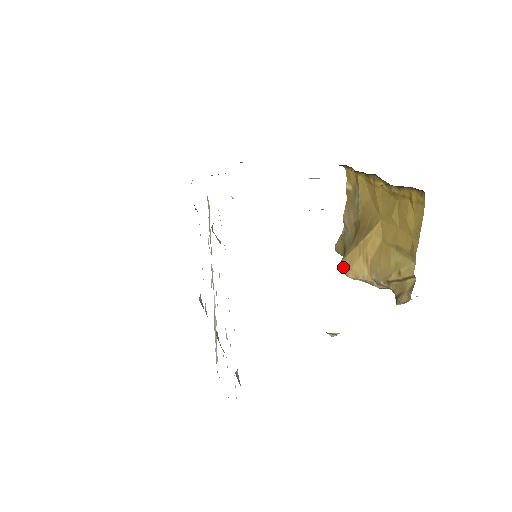
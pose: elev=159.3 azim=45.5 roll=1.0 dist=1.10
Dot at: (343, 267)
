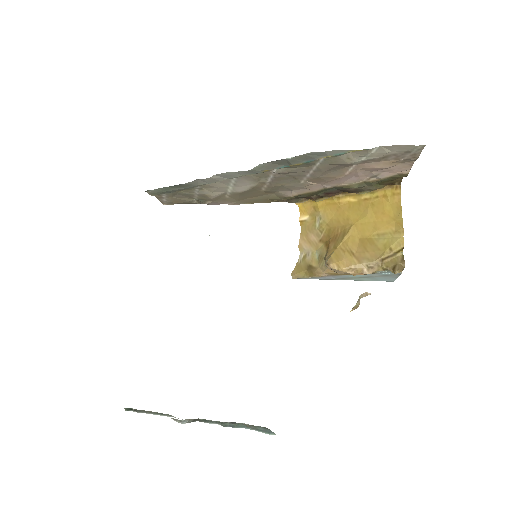
Dot at: (332, 264)
